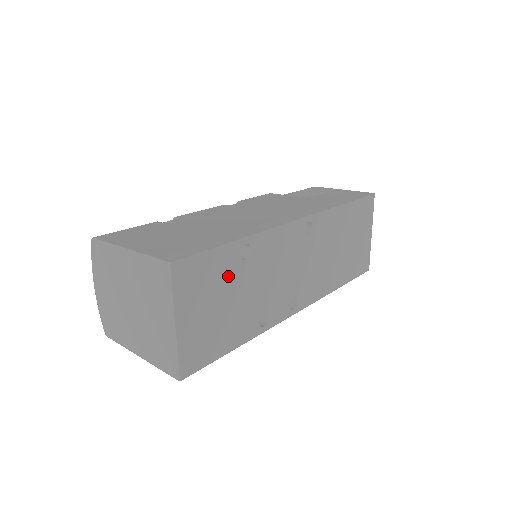
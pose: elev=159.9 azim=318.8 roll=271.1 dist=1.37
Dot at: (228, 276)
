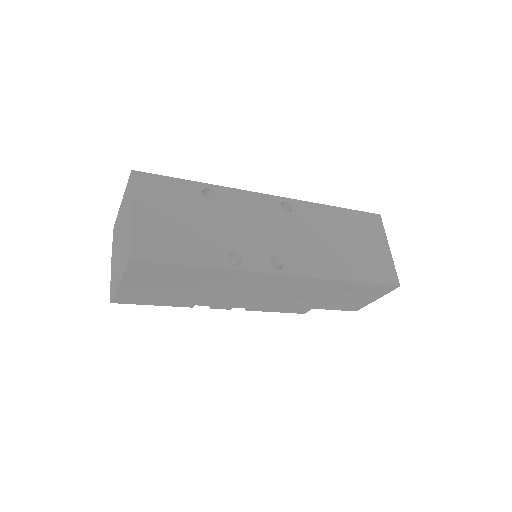
Dot at: (189, 203)
